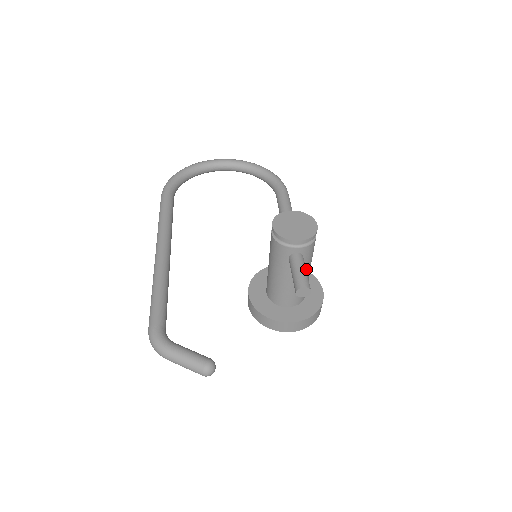
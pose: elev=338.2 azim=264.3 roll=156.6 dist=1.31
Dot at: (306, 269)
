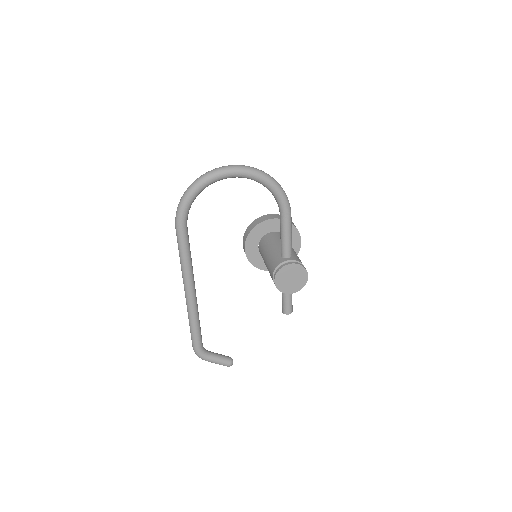
Dot at: occluded
